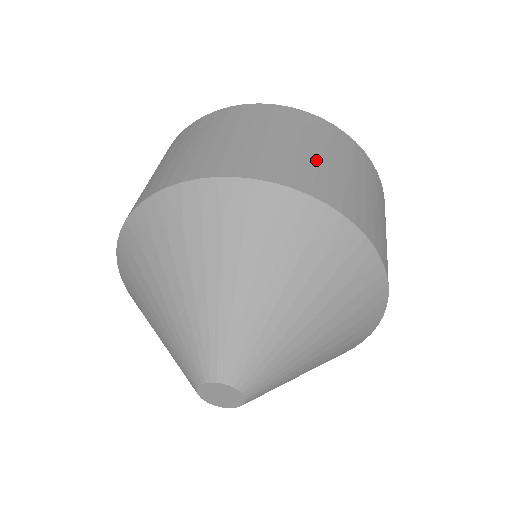
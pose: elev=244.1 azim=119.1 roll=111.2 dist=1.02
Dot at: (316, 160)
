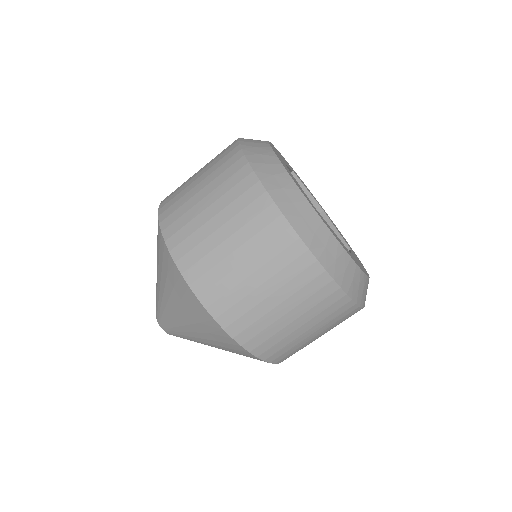
Dot at: (299, 338)
